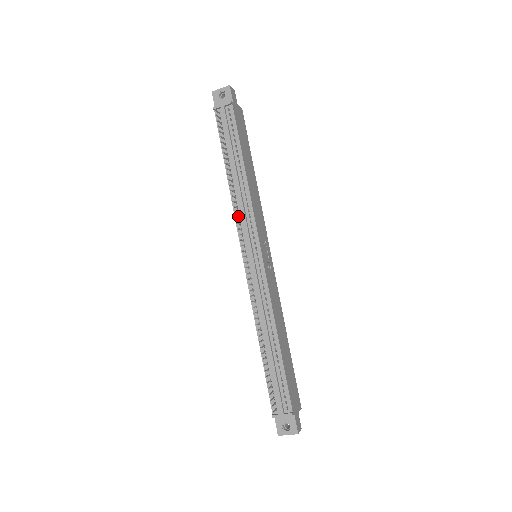
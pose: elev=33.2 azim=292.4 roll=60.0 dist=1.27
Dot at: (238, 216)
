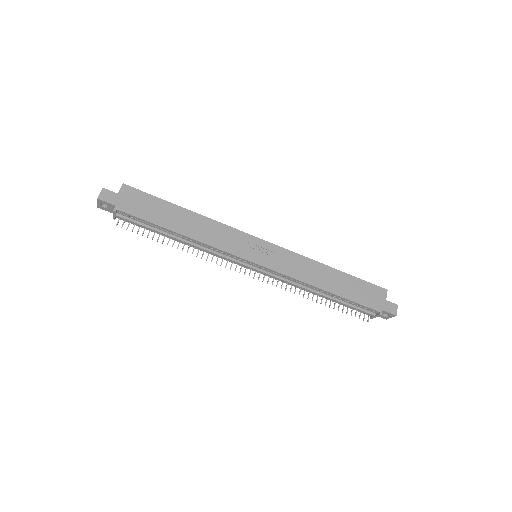
Dot at: (216, 255)
